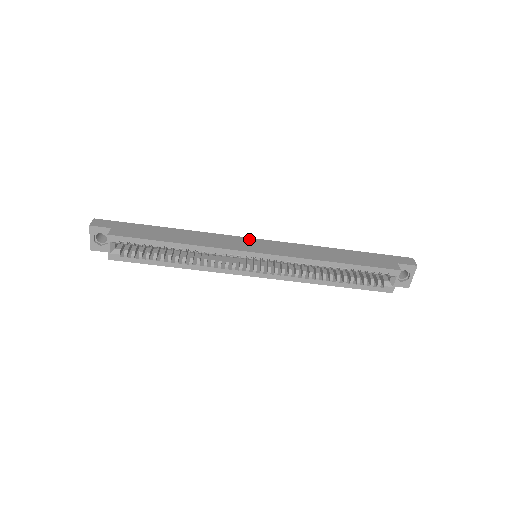
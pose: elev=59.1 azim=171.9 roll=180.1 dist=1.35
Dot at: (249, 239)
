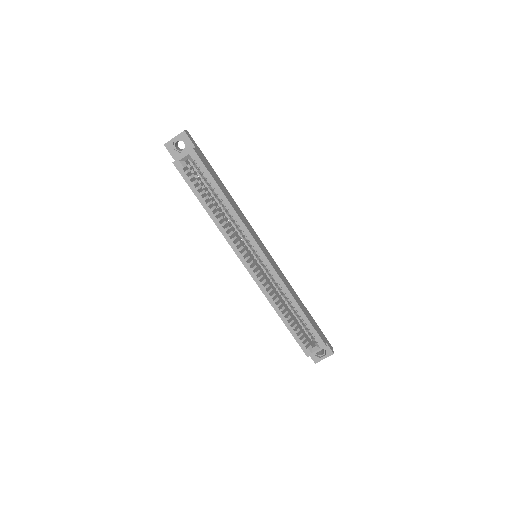
Dot at: occluded
